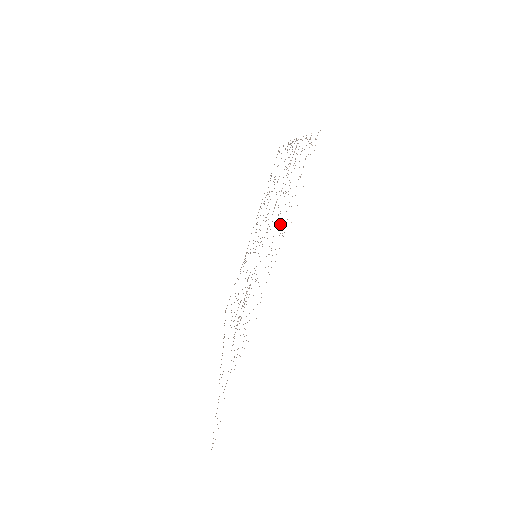
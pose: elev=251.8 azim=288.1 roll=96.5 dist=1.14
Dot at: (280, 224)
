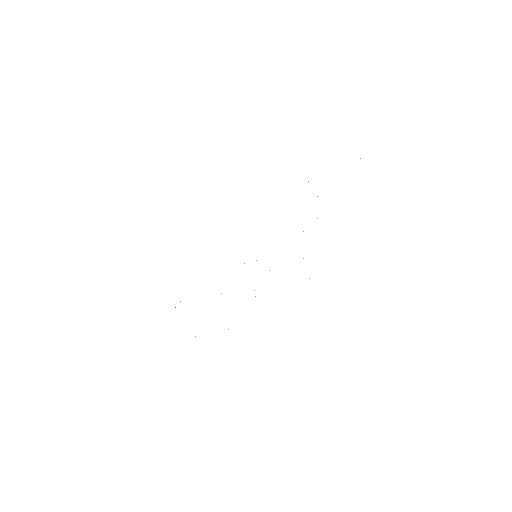
Dot at: occluded
